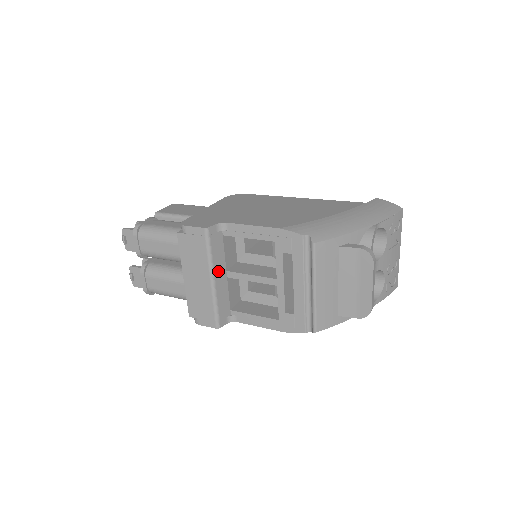
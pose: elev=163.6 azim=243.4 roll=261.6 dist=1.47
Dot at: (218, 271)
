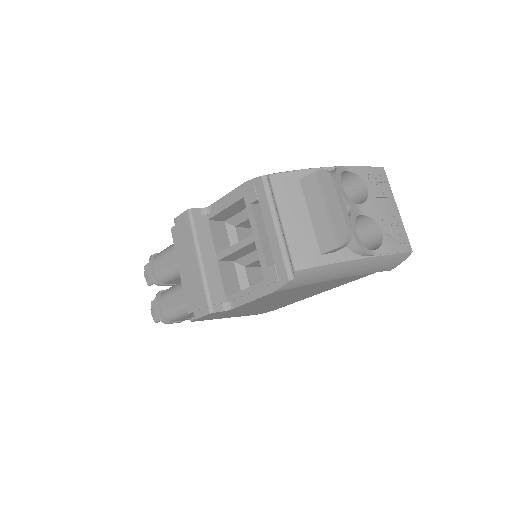
Dot at: (206, 251)
